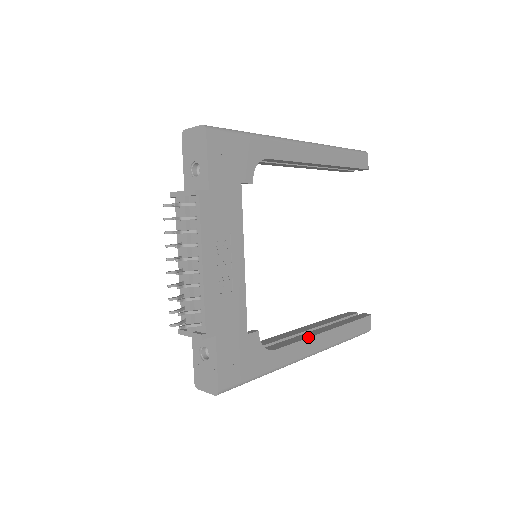
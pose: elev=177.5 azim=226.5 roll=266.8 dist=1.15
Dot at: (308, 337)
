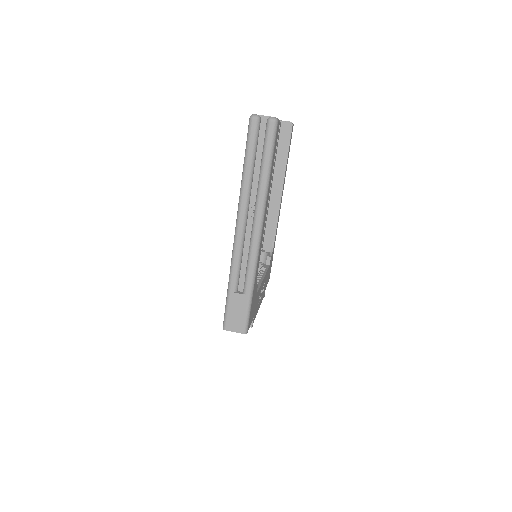
Dot at: (279, 209)
